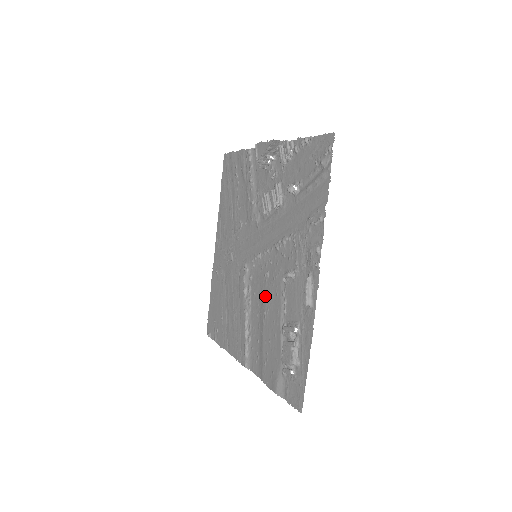
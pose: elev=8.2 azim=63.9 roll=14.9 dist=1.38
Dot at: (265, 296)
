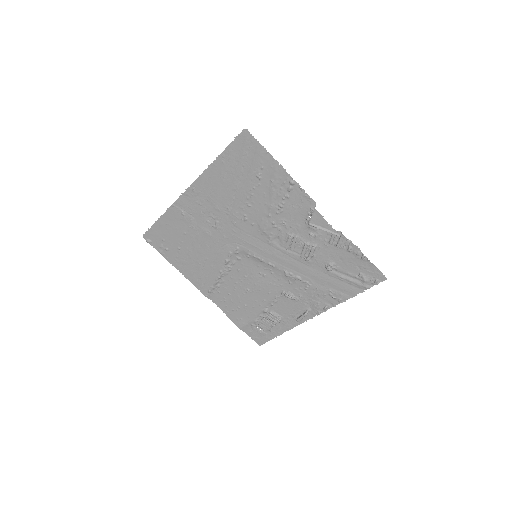
Dot at: (254, 284)
